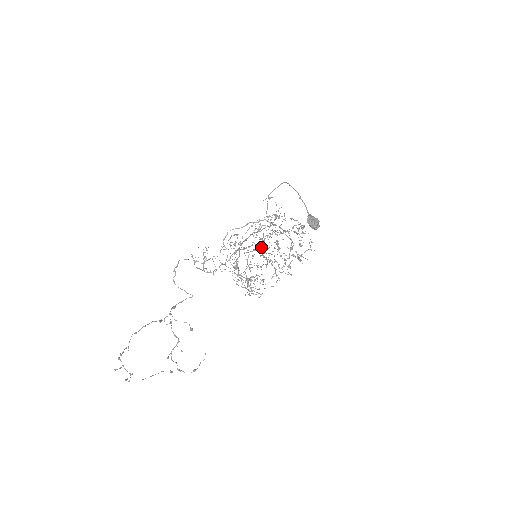
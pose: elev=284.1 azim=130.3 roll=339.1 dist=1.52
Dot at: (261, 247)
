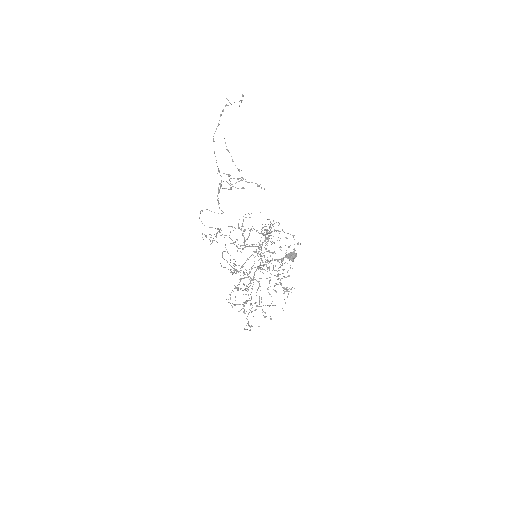
Dot at: occluded
